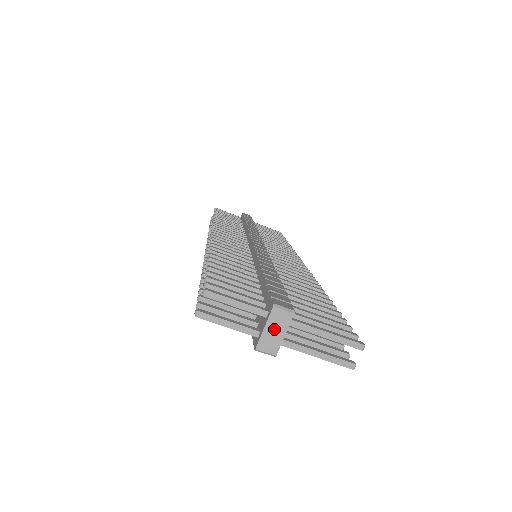
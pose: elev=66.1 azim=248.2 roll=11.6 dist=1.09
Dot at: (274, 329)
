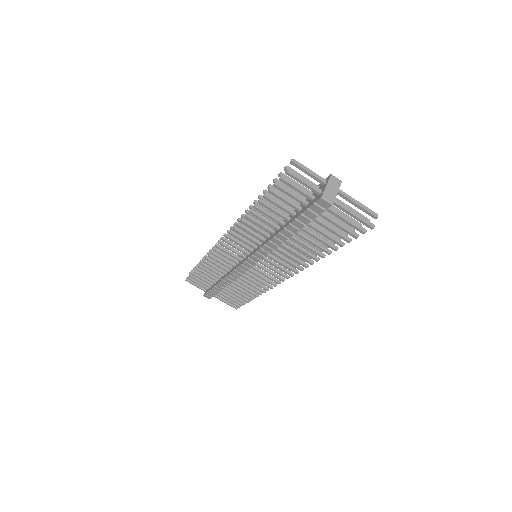
Dot at: (332, 187)
